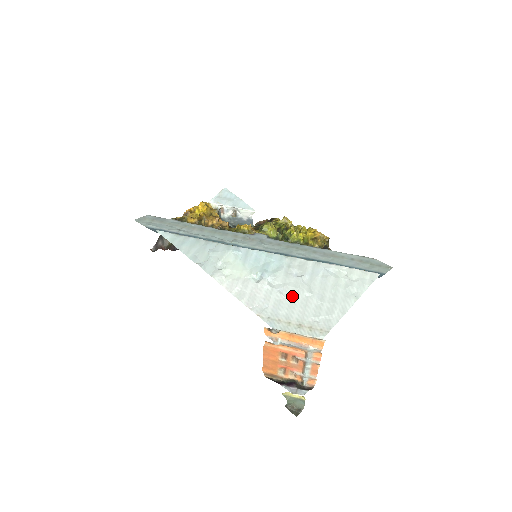
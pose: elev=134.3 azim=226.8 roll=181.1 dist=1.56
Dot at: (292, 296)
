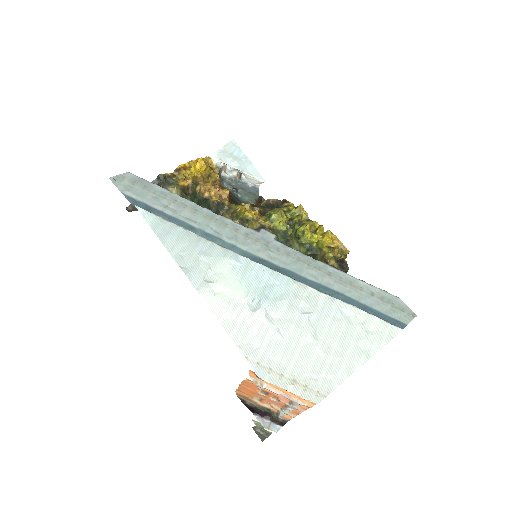
Dot at: (292, 339)
